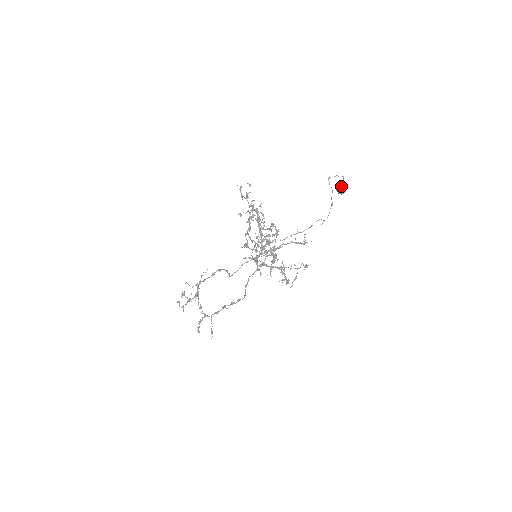
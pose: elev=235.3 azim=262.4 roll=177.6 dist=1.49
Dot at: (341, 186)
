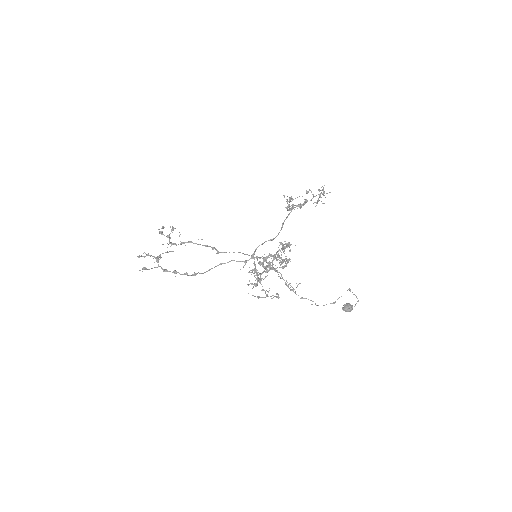
Dot at: (350, 304)
